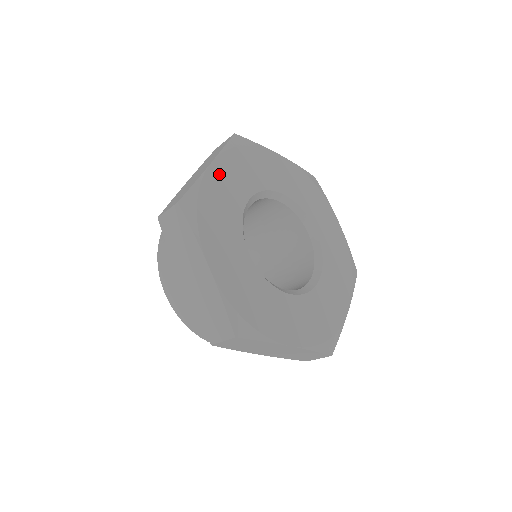
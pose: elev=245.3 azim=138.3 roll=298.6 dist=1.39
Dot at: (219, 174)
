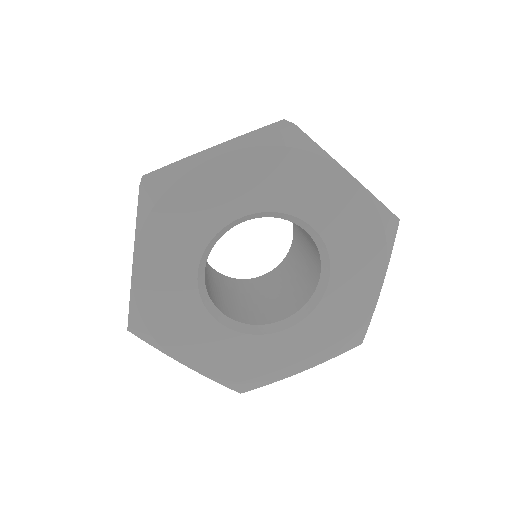
Dot at: (219, 173)
